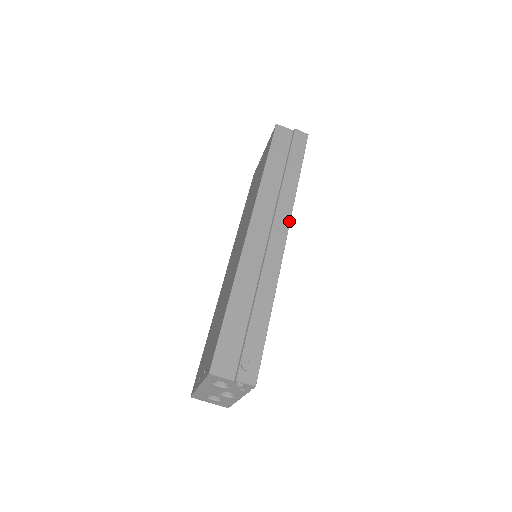
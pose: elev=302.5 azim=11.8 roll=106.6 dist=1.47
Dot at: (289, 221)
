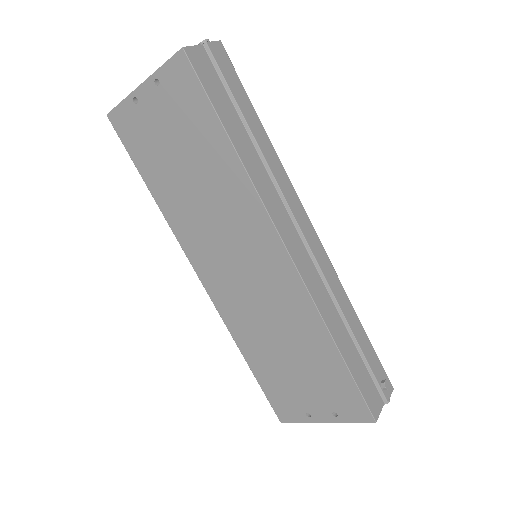
Dot at: (302, 206)
